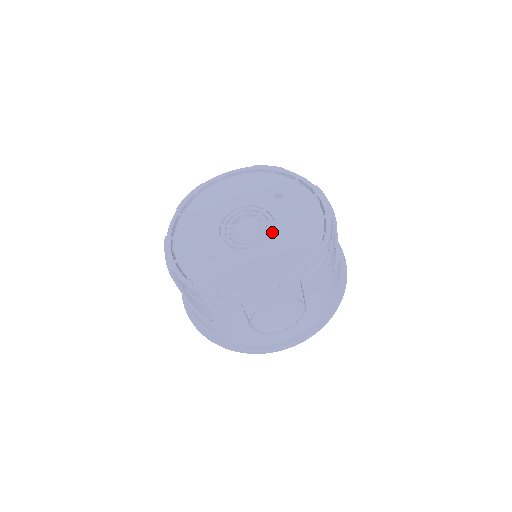
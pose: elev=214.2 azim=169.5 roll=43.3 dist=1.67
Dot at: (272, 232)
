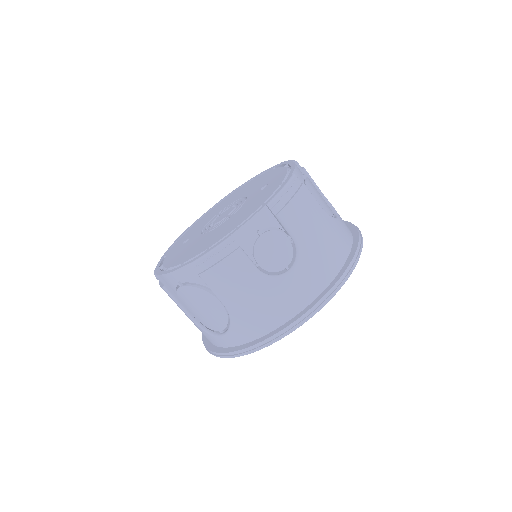
Dot at: (227, 219)
